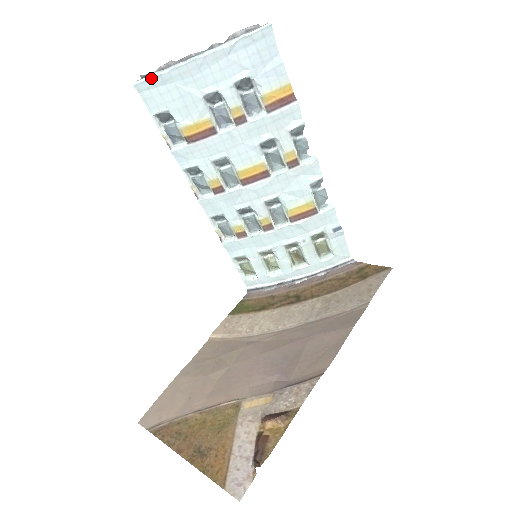
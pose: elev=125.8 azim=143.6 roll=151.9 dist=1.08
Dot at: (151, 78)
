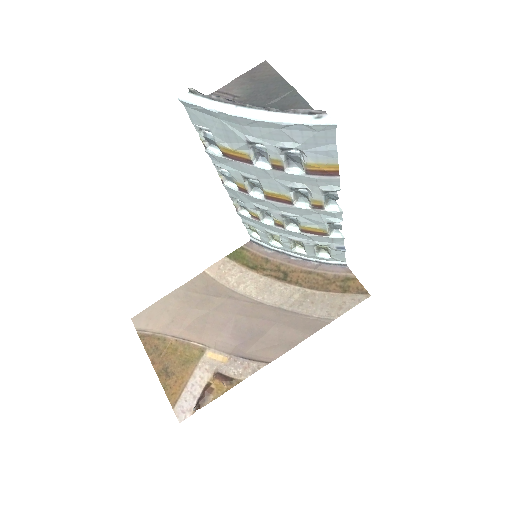
Dot at: (198, 106)
